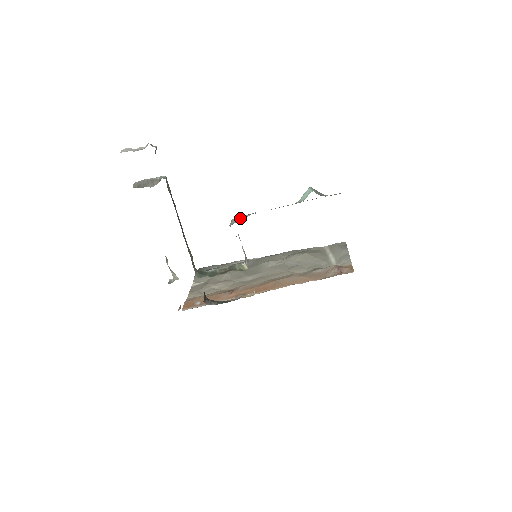
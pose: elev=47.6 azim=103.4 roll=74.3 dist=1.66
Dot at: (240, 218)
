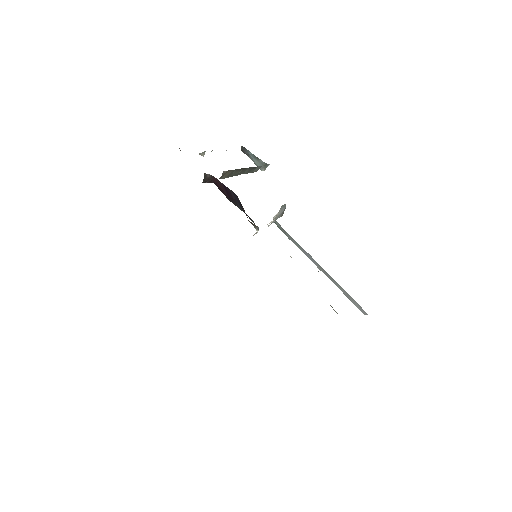
Dot at: occluded
